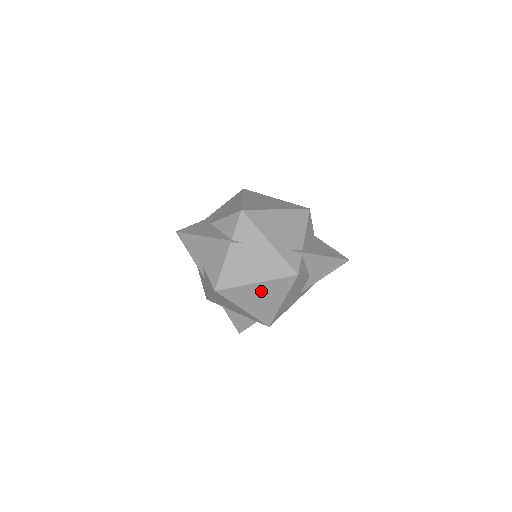
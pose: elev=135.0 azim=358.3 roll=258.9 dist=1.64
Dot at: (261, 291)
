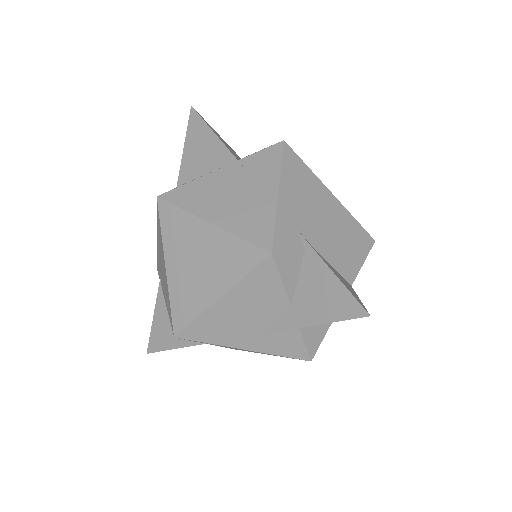
Dot at: (206, 246)
